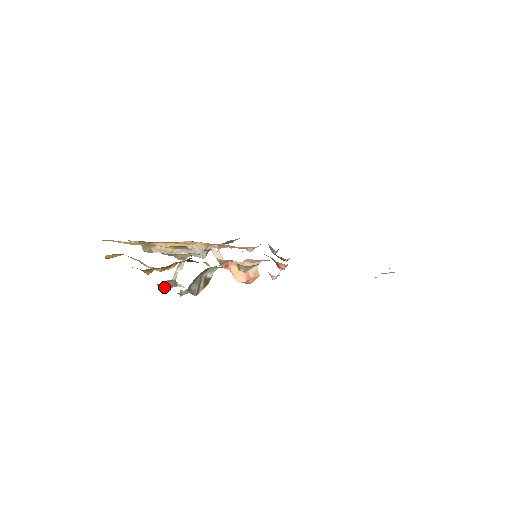
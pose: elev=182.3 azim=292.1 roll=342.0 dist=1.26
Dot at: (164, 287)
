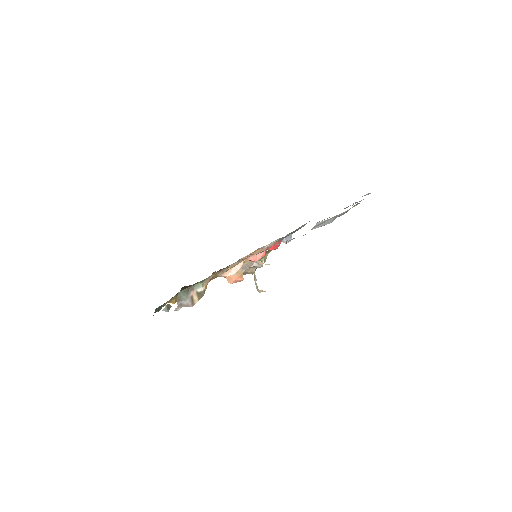
Dot at: (167, 310)
